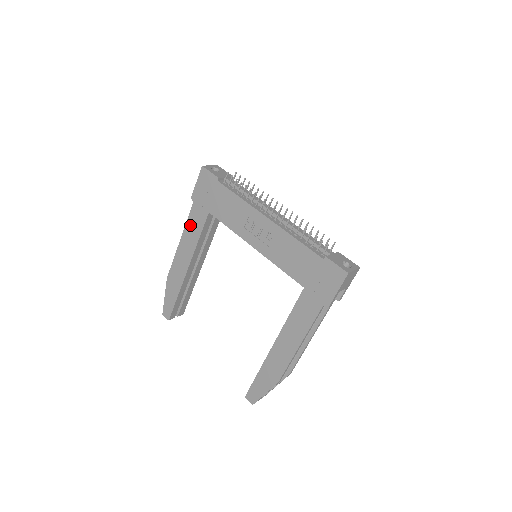
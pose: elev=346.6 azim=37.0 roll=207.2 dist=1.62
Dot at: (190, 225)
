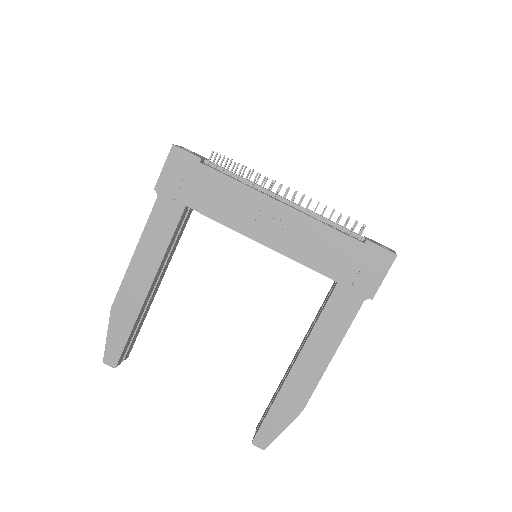
Dot at: (153, 227)
